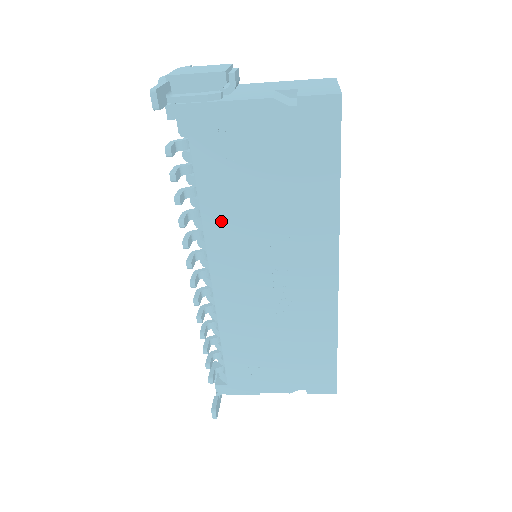
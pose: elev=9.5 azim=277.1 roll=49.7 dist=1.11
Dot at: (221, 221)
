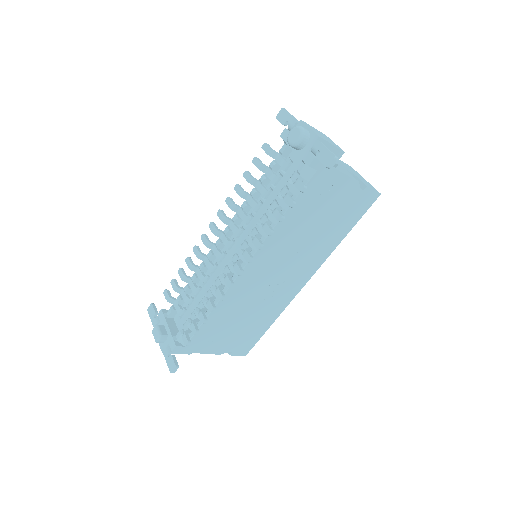
Dot at: (281, 236)
